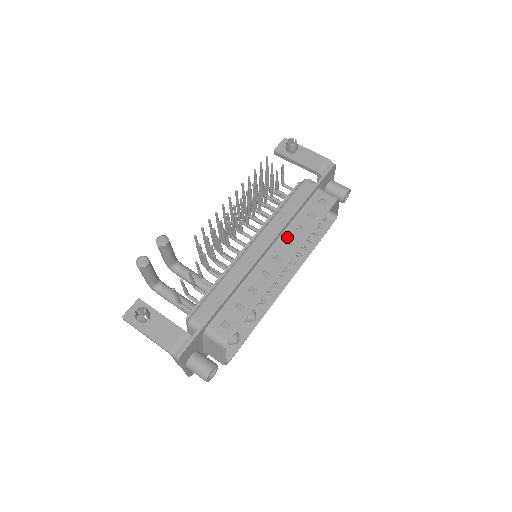
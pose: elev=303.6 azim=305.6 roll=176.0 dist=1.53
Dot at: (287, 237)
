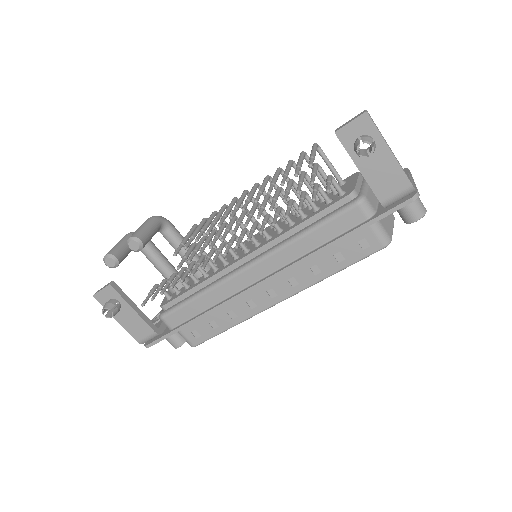
Dot at: (294, 273)
